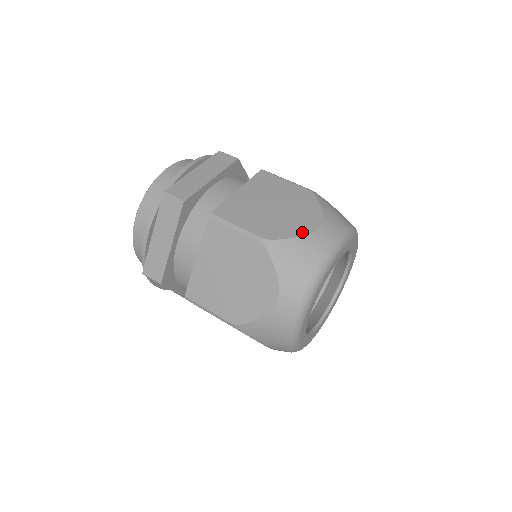
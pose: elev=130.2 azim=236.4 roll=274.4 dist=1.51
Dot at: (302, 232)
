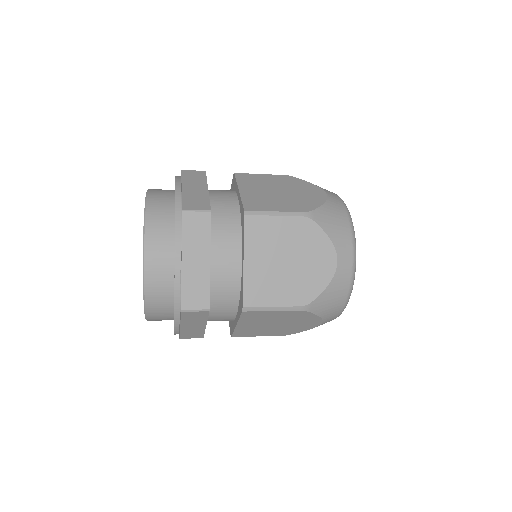
Dot at: occluded
